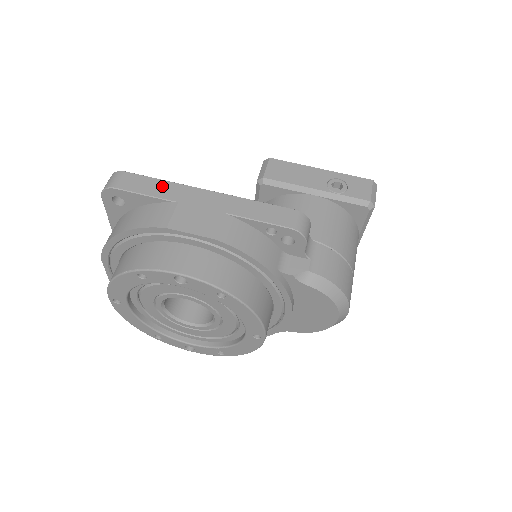
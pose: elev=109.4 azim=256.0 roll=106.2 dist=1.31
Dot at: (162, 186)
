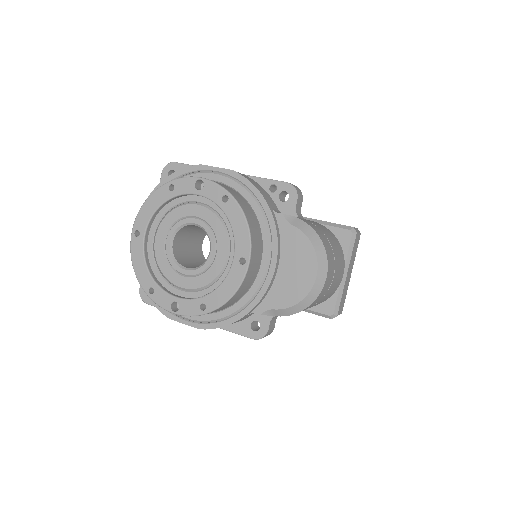
Dot at: occluded
